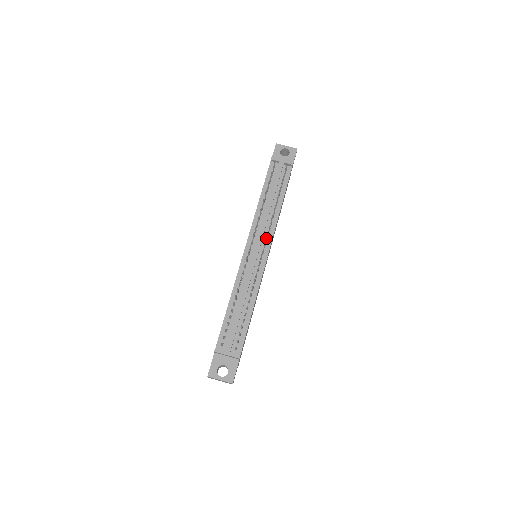
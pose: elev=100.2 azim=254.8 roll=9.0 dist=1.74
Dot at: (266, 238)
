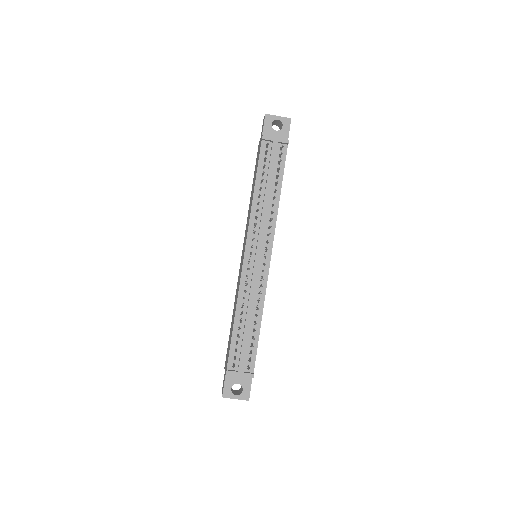
Dot at: (267, 242)
